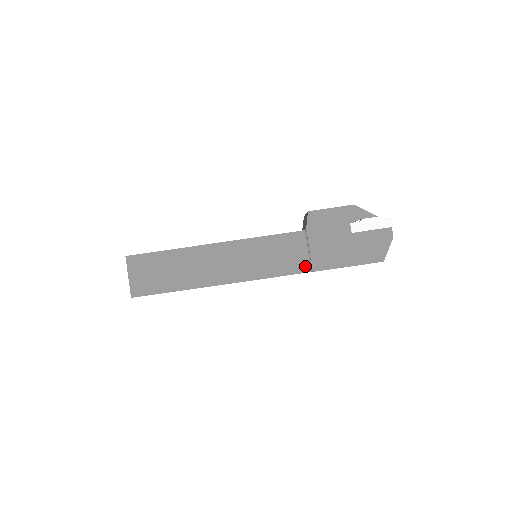
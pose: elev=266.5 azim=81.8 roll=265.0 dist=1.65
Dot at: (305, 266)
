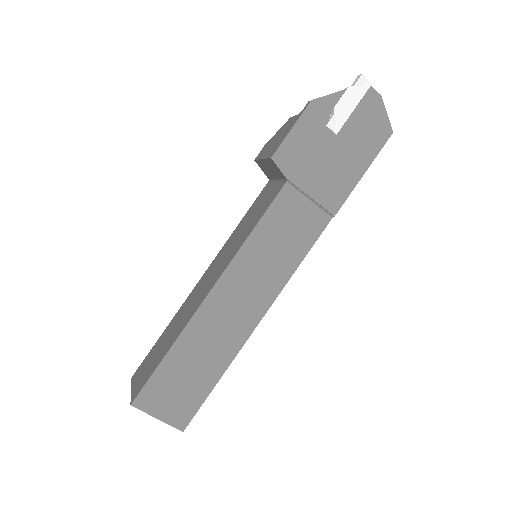
Dot at: (321, 218)
